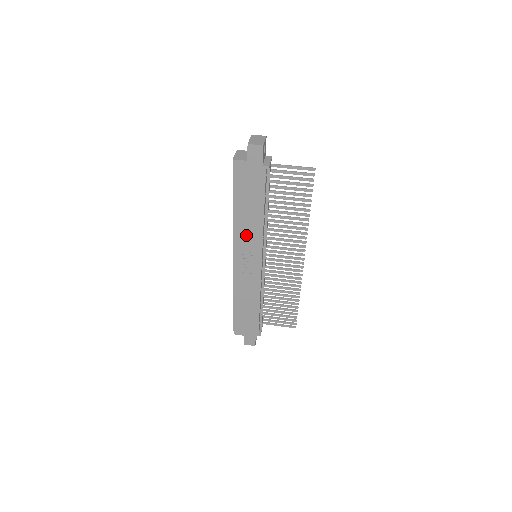
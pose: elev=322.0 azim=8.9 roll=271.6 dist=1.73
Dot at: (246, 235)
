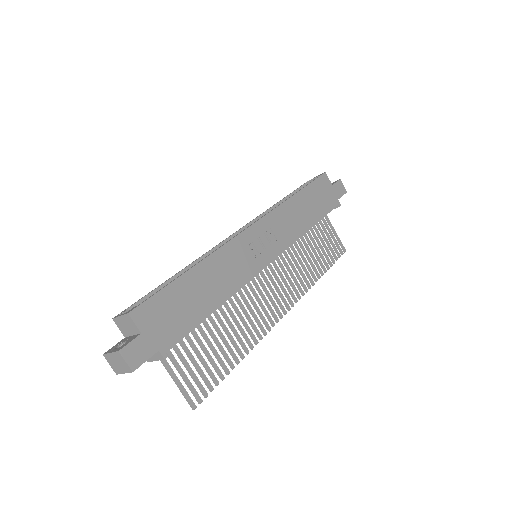
Dot at: (285, 222)
